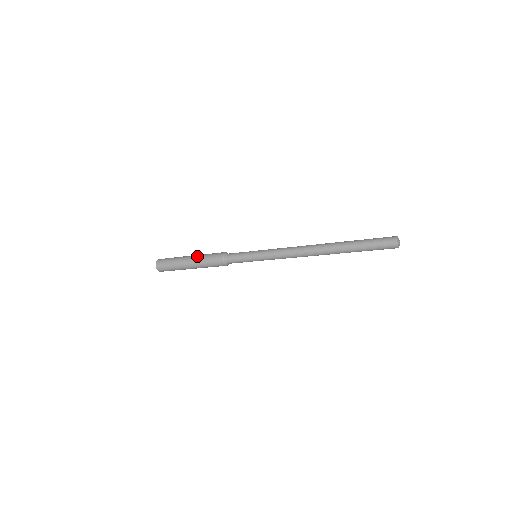
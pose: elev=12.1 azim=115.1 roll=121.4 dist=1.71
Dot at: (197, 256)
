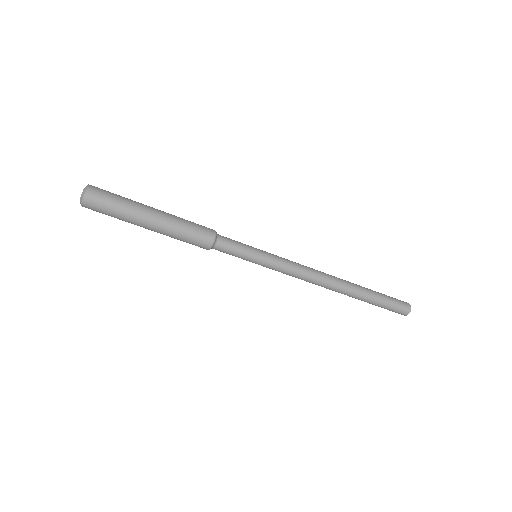
Dot at: (171, 214)
